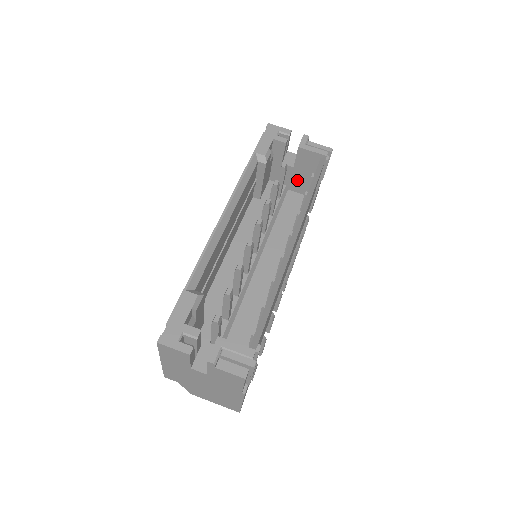
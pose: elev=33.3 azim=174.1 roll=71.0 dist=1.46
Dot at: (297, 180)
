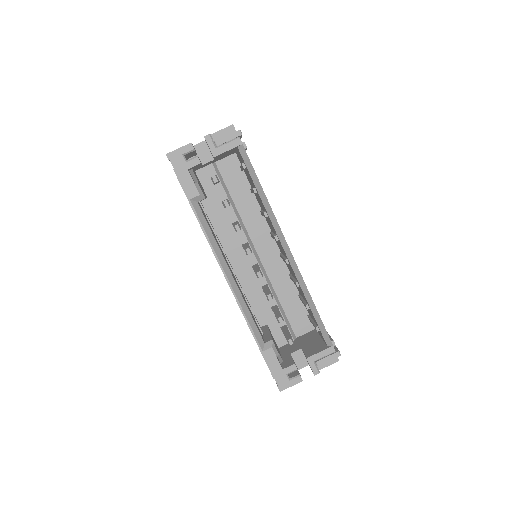
Dot at: occluded
